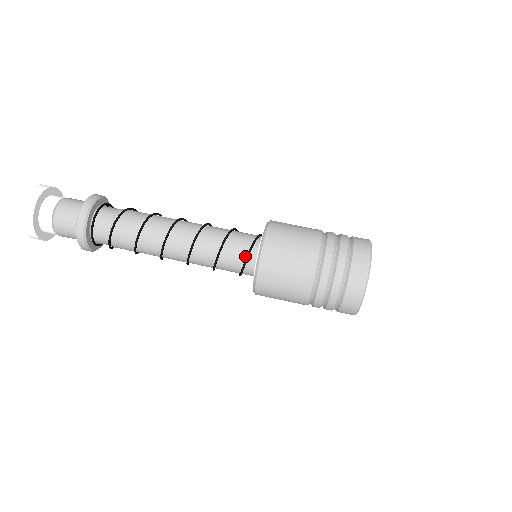
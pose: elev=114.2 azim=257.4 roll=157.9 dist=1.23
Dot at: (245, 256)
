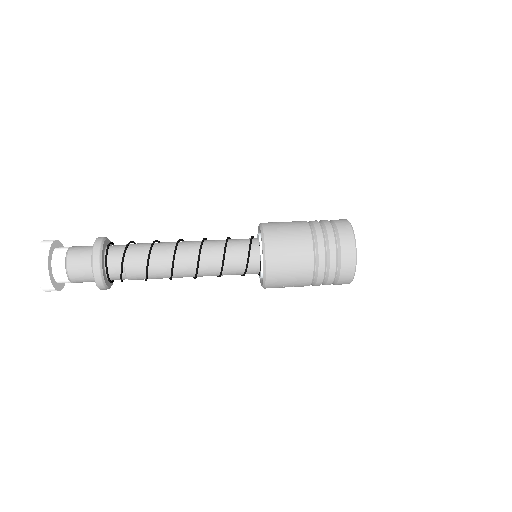
Dot at: (249, 243)
